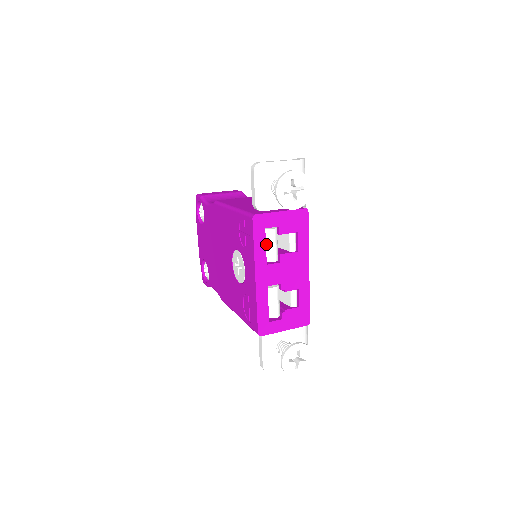
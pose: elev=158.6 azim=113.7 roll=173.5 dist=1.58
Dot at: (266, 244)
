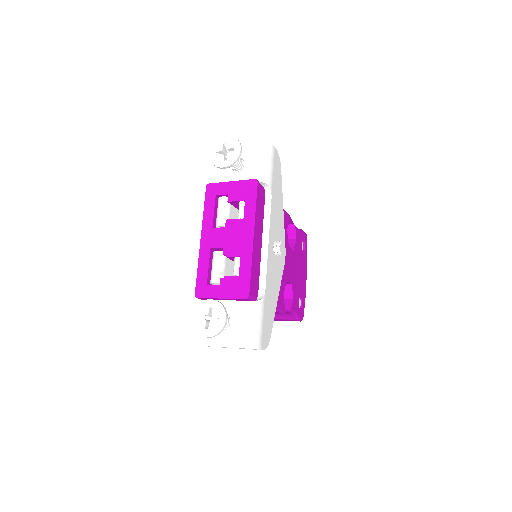
Dot at: (217, 211)
